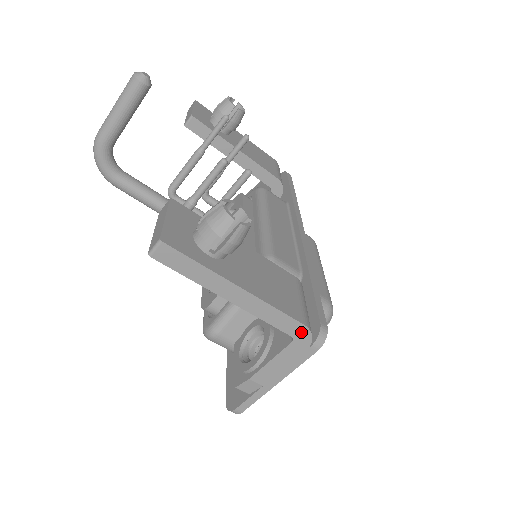
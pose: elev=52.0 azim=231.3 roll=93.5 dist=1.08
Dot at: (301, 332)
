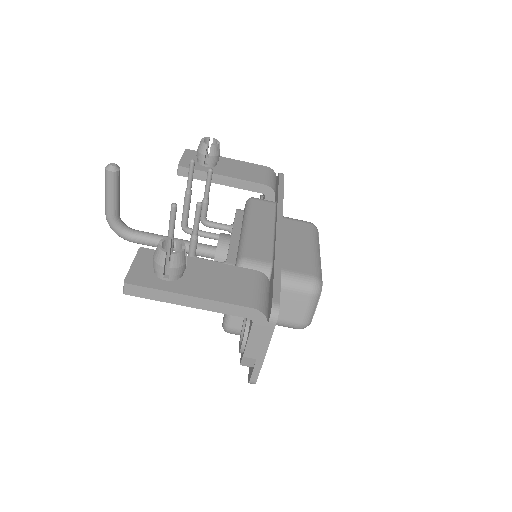
Dot at: (254, 314)
